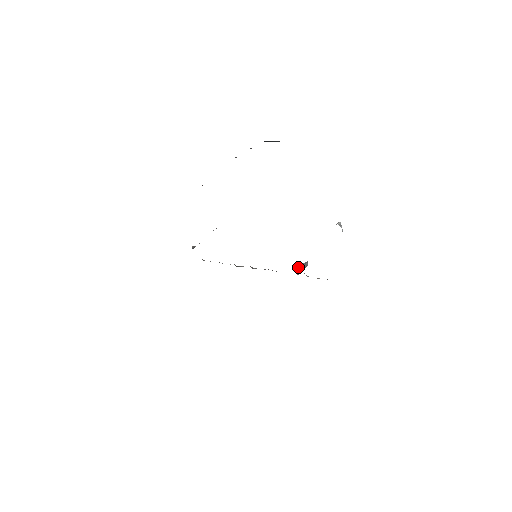
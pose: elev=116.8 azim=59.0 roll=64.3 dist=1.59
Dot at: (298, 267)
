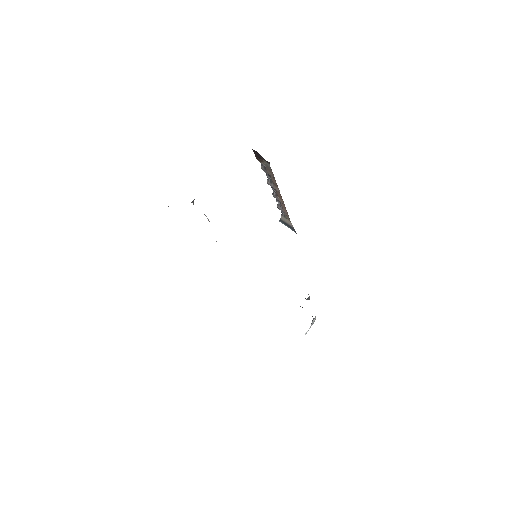
Dot at: occluded
